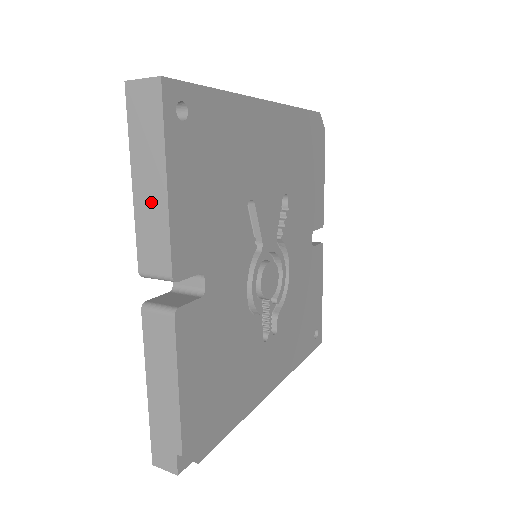
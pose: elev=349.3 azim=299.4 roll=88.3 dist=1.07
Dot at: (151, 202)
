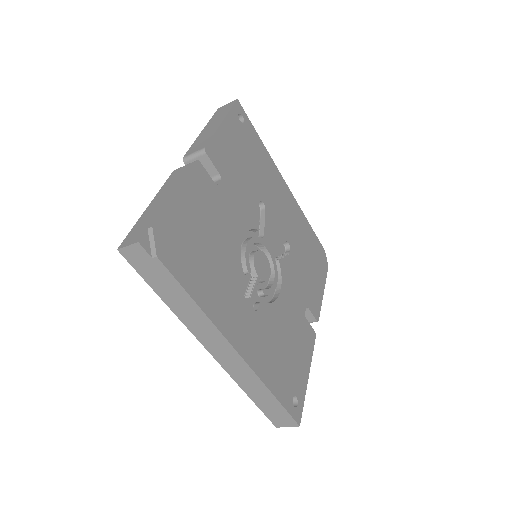
Dot at: (209, 131)
